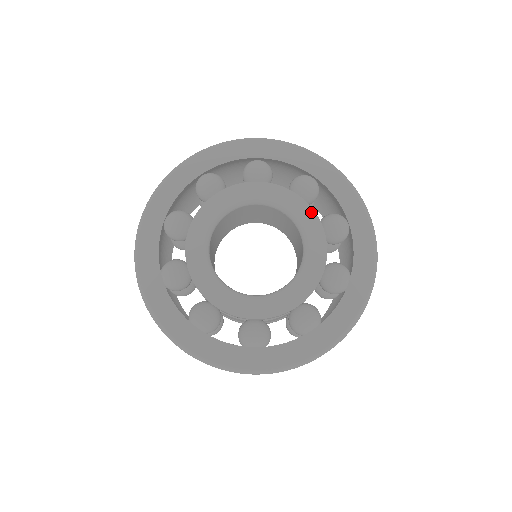
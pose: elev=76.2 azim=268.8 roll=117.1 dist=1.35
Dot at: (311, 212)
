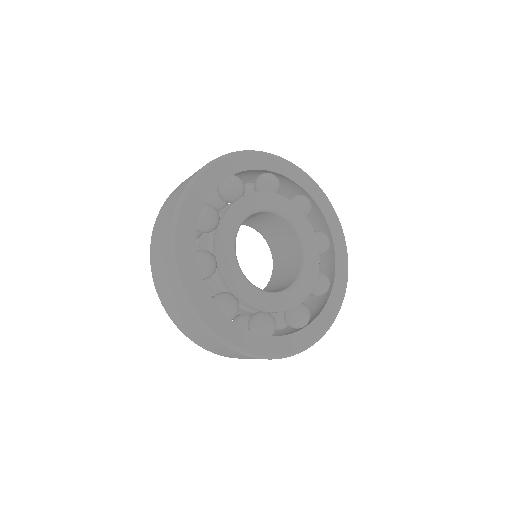
Dot at: (310, 228)
